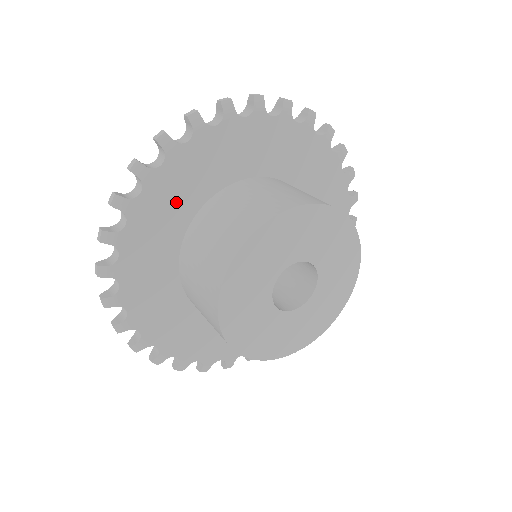
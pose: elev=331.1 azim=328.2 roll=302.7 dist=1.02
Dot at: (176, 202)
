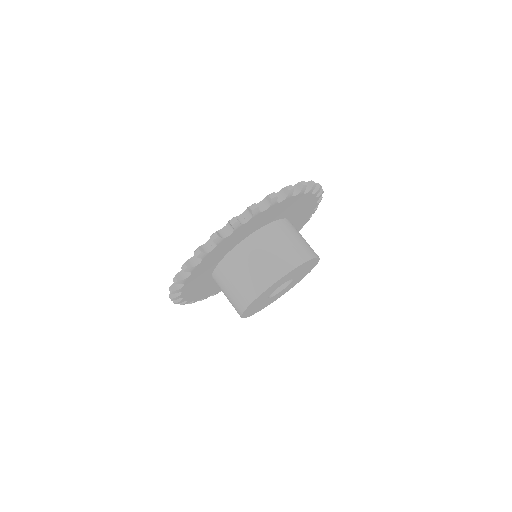
Dot at: (228, 246)
